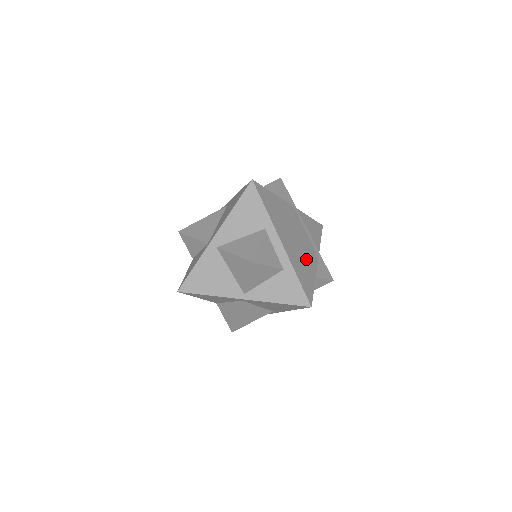
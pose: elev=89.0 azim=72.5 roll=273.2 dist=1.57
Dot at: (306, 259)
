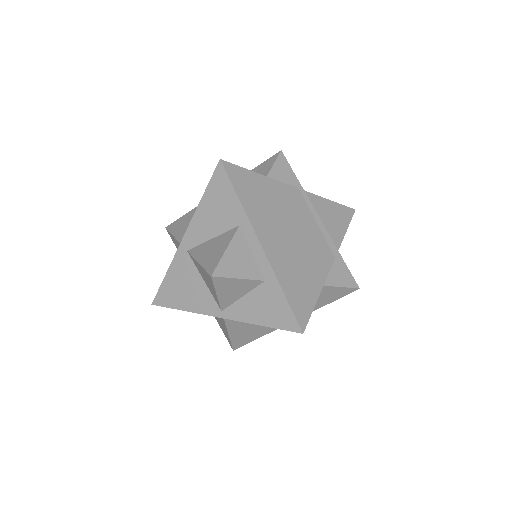
Dot at: (308, 263)
